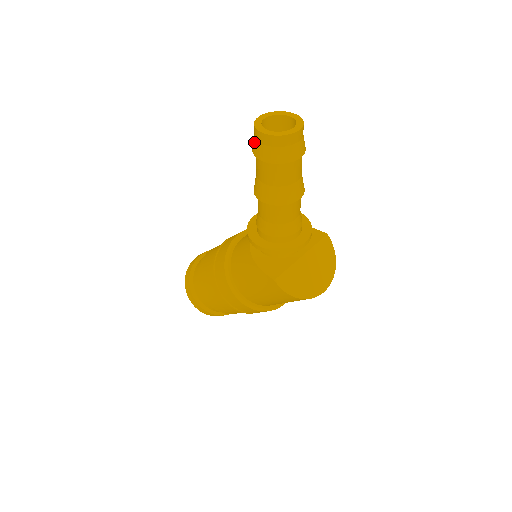
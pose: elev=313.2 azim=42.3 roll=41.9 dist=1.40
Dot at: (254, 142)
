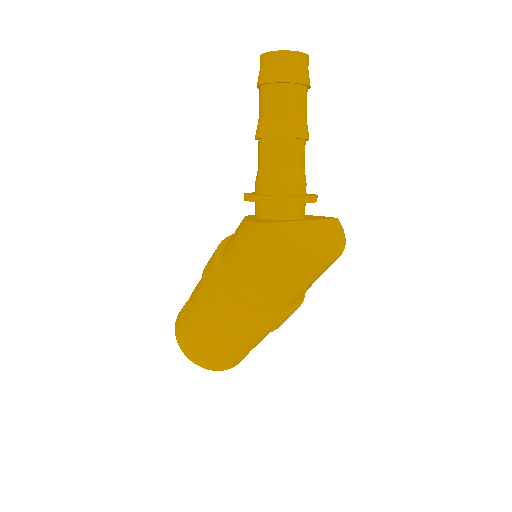
Dot at: occluded
